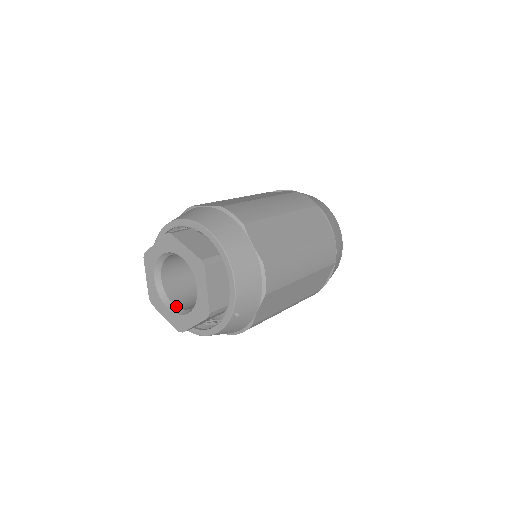
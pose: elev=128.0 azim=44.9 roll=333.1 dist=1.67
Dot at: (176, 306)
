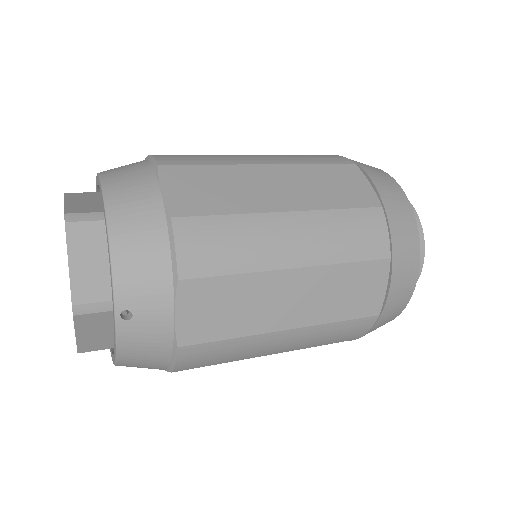
Dot at: occluded
